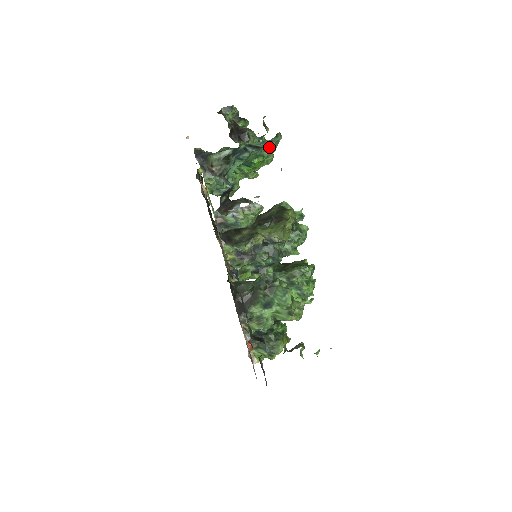
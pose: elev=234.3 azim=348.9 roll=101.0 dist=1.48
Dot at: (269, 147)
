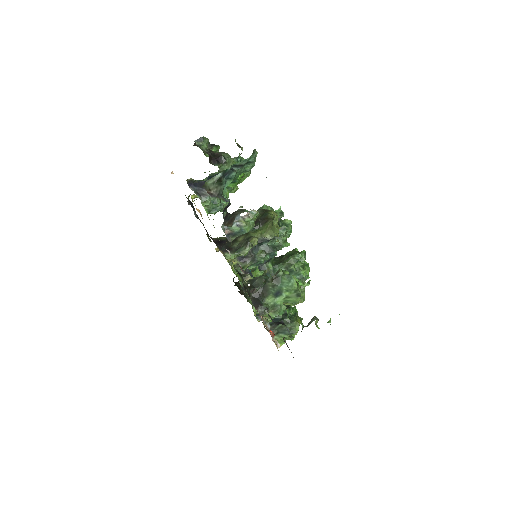
Dot at: (250, 163)
